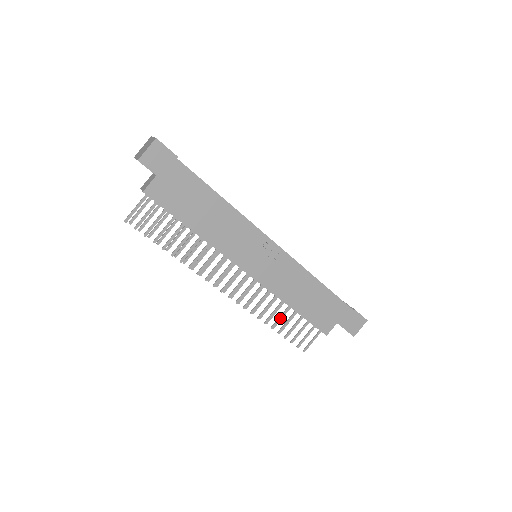
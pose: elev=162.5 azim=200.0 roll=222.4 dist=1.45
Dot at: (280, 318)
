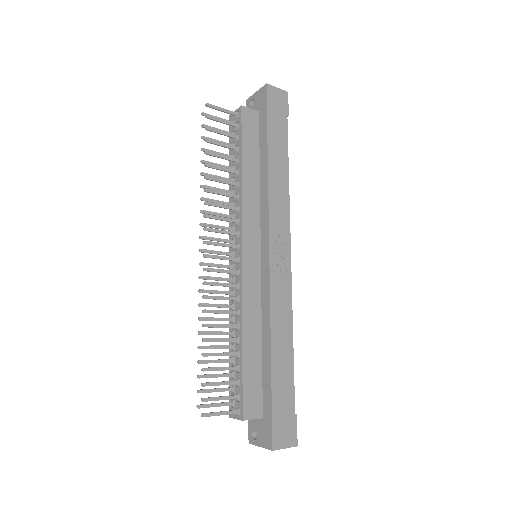
Dot at: (220, 340)
